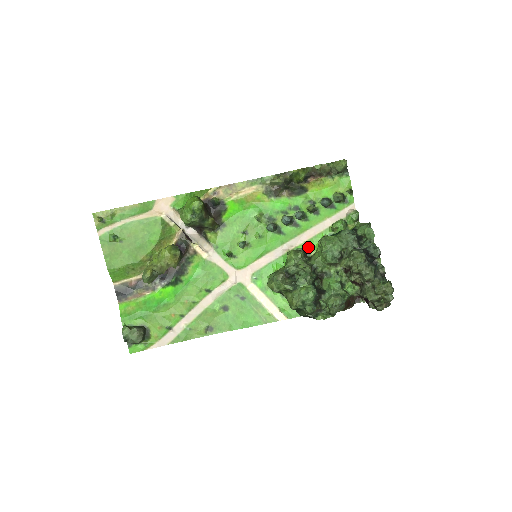
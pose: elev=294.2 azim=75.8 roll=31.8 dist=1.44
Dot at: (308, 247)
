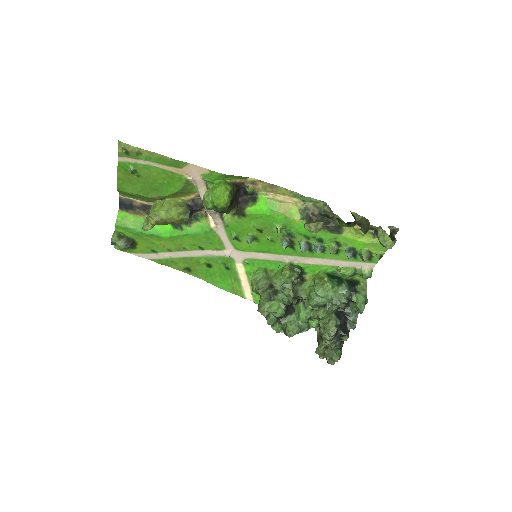
Dot at: (308, 268)
